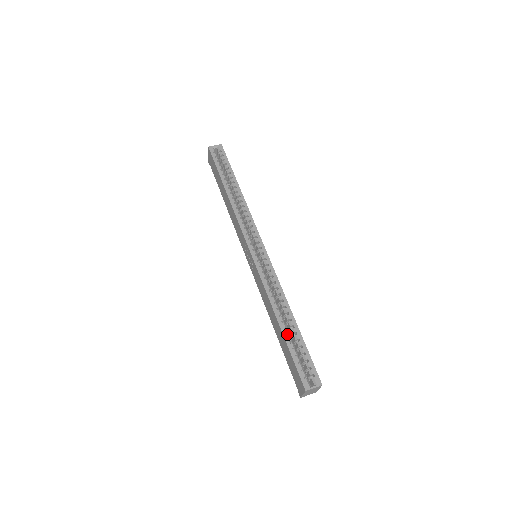
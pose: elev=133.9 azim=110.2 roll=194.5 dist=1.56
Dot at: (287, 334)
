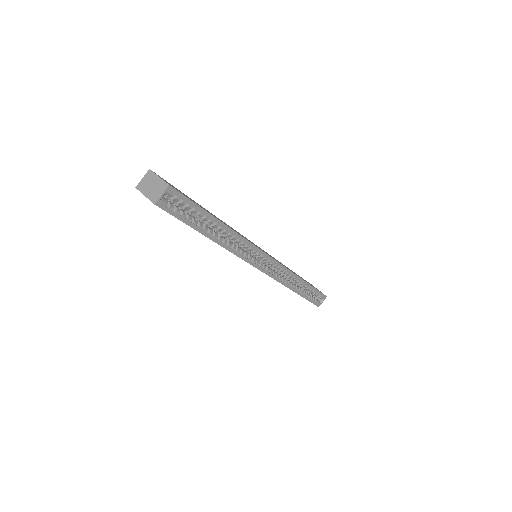
Dot at: (303, 294)
